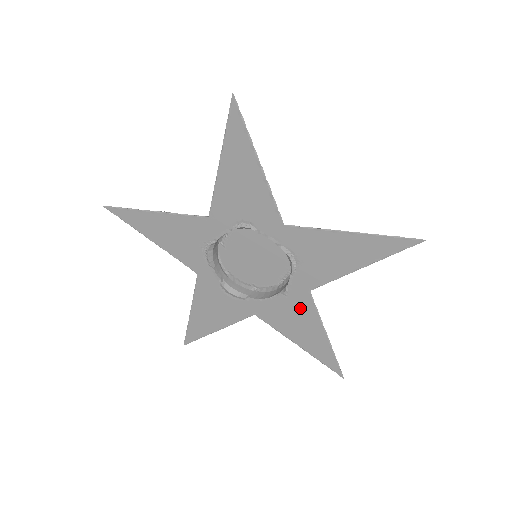
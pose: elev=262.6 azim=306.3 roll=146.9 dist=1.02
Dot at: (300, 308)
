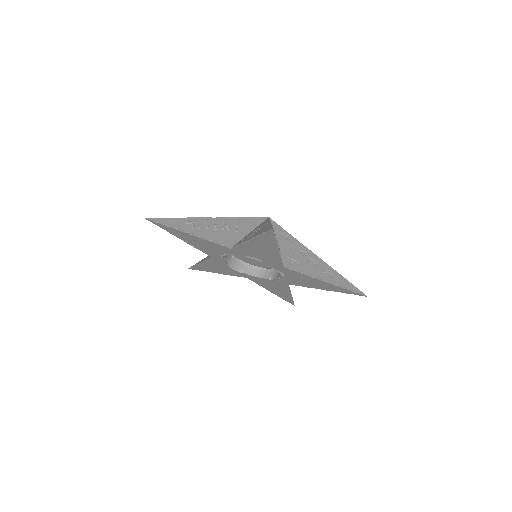
Dot at: (279, 286)
